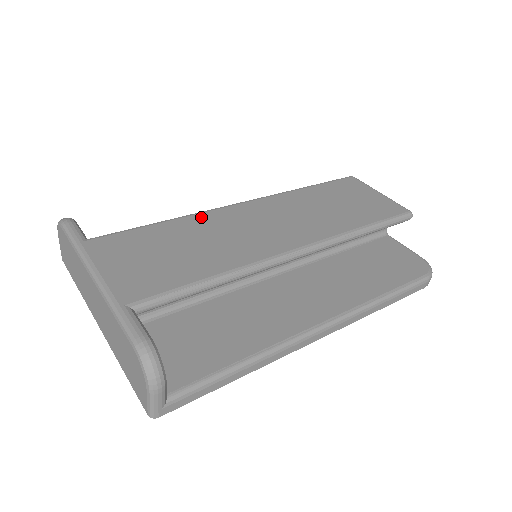
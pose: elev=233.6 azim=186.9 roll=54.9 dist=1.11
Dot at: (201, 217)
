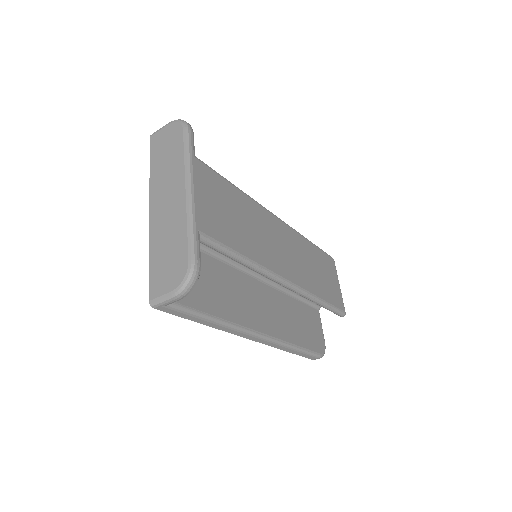
Dot at: (256, 206)
